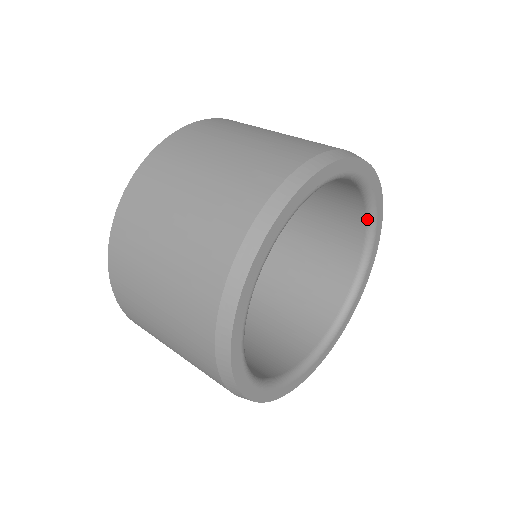
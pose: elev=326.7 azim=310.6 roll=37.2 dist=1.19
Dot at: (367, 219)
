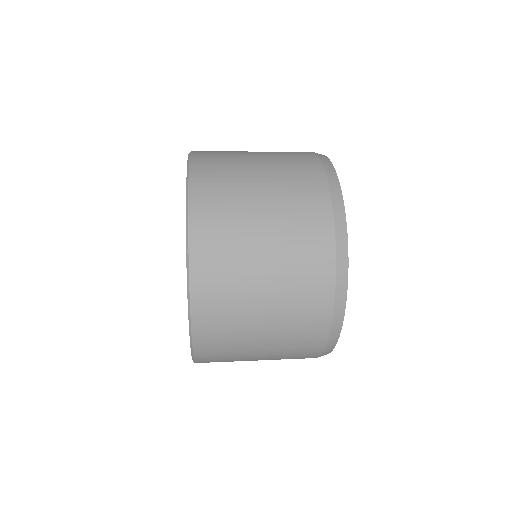
Dot at: occluded
